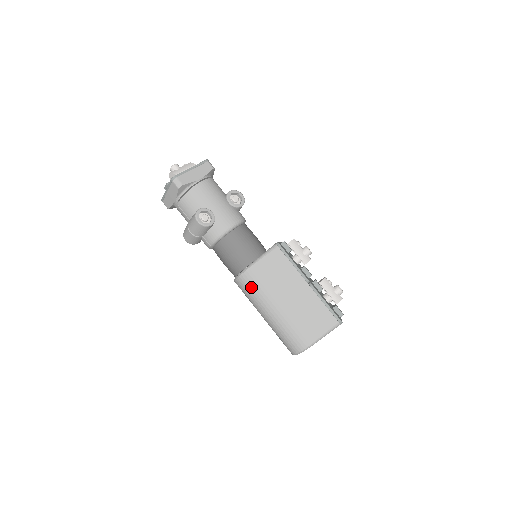
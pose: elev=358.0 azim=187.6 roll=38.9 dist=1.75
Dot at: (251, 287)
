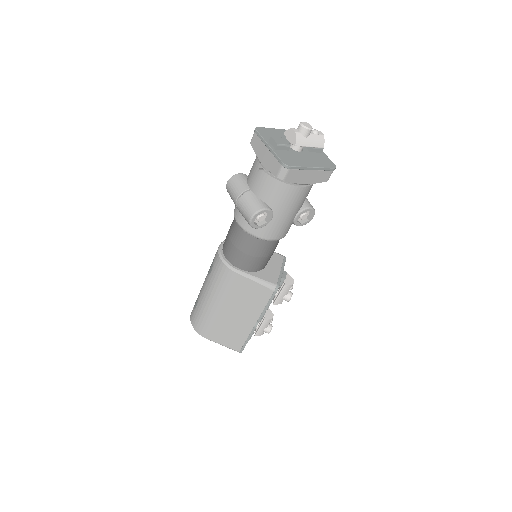
Dot at: (221, 279)
